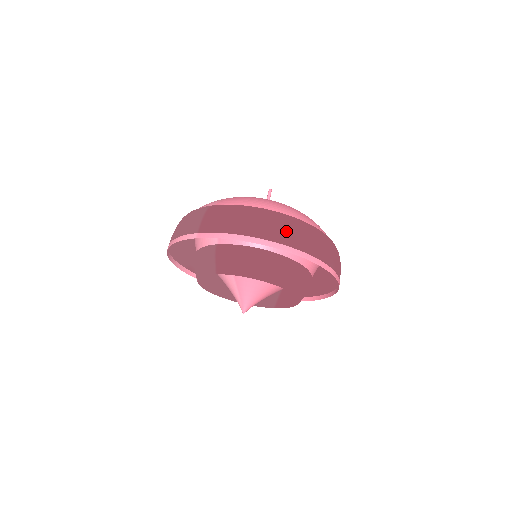
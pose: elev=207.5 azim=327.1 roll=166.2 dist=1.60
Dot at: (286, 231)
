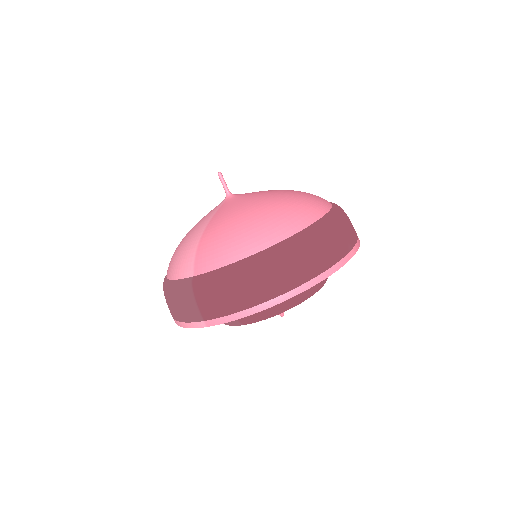
Dot at: (293, 269)
